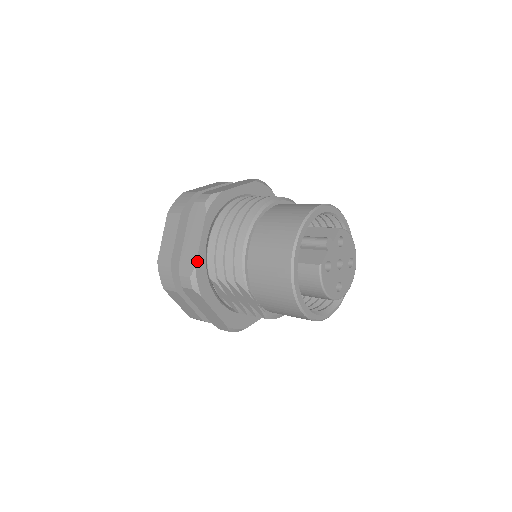
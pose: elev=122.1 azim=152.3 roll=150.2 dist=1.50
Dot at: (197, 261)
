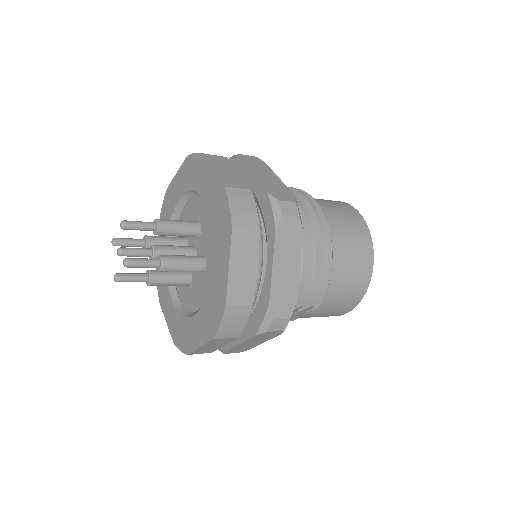
Dot at: (296, 296)
